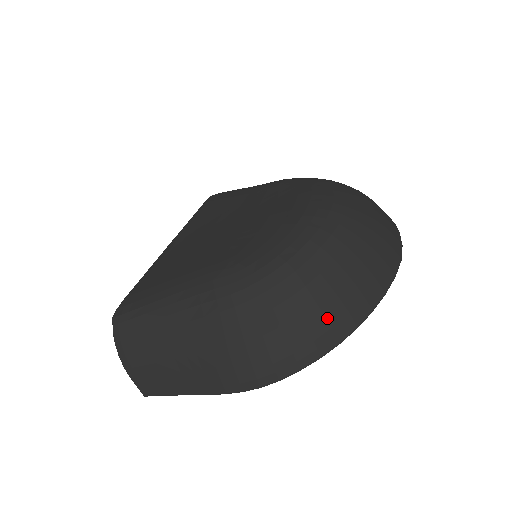
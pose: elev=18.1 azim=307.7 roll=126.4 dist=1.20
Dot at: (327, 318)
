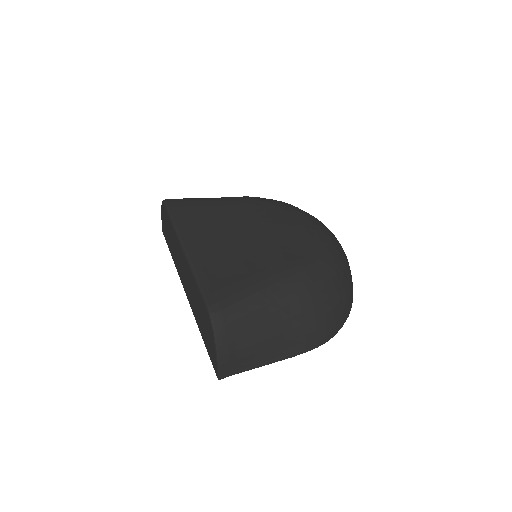
Dot at: (351, 293)
